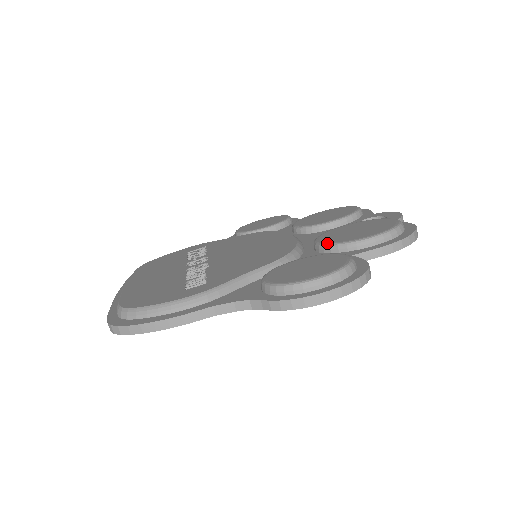
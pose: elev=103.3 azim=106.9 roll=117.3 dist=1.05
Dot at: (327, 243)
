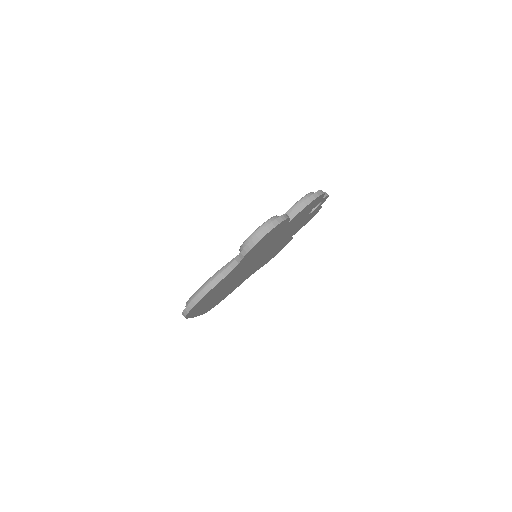
Dot at: occluded
